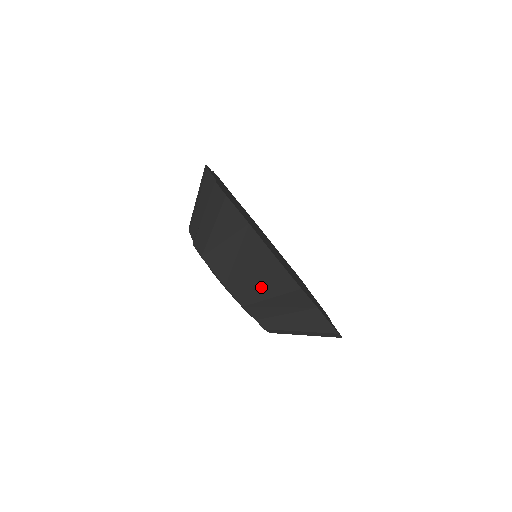
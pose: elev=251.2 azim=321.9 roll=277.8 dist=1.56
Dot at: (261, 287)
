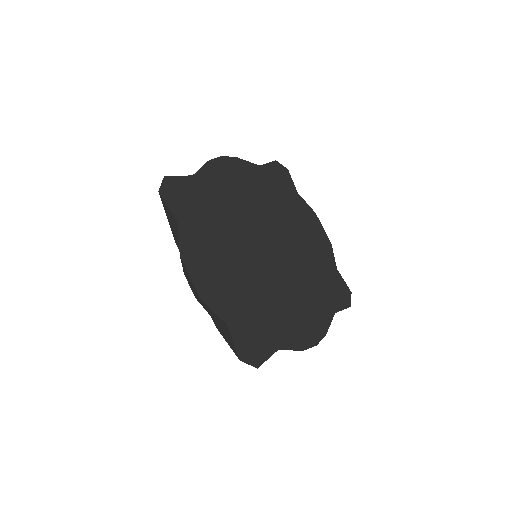
Dot at: (191, 285)
